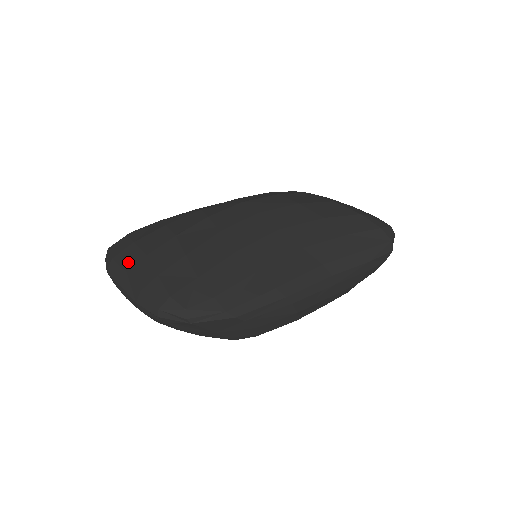
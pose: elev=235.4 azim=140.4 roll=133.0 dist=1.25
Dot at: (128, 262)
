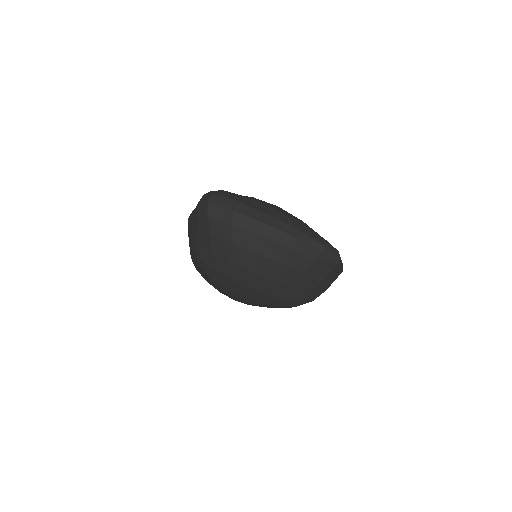
Dot at: (261, 208)
